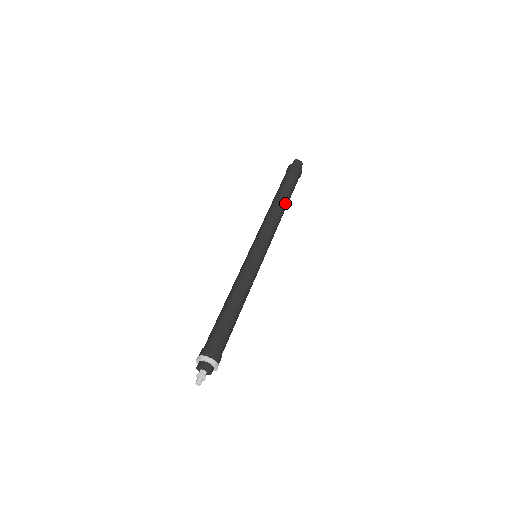
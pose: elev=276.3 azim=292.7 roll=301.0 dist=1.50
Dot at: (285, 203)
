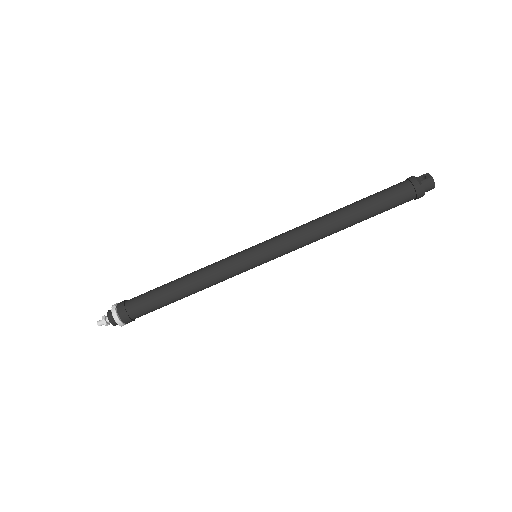
Dot at: occluded
